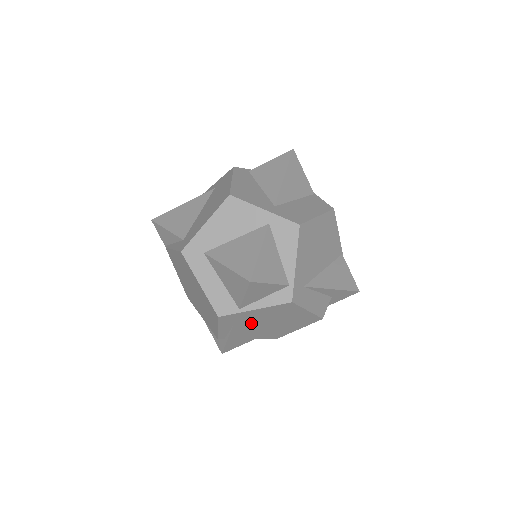
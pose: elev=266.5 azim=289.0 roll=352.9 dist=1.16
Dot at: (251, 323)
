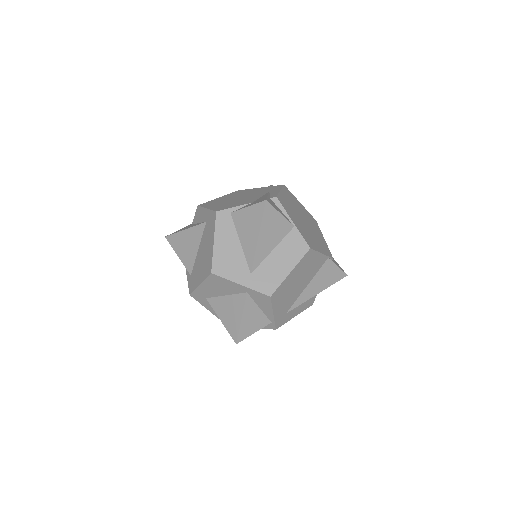
Dot at: occluded
